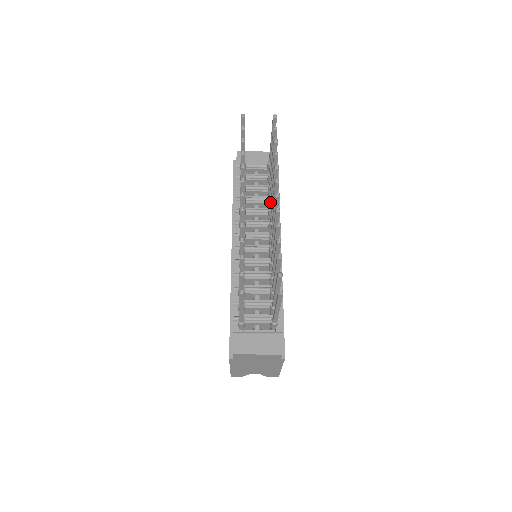
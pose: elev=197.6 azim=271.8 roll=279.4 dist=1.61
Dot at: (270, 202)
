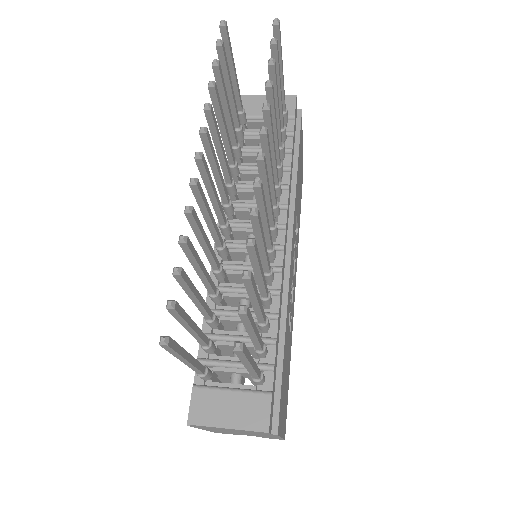
Dot at: occluded
